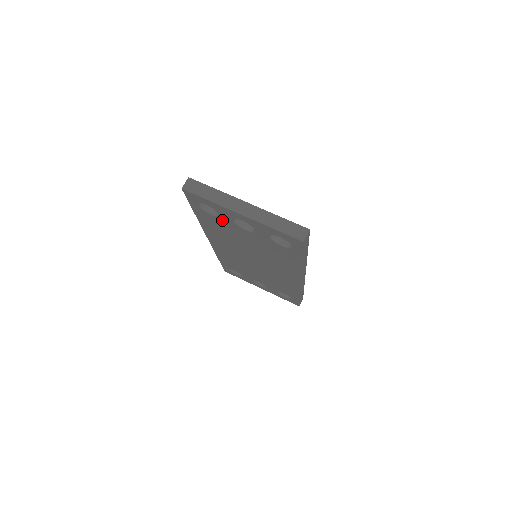
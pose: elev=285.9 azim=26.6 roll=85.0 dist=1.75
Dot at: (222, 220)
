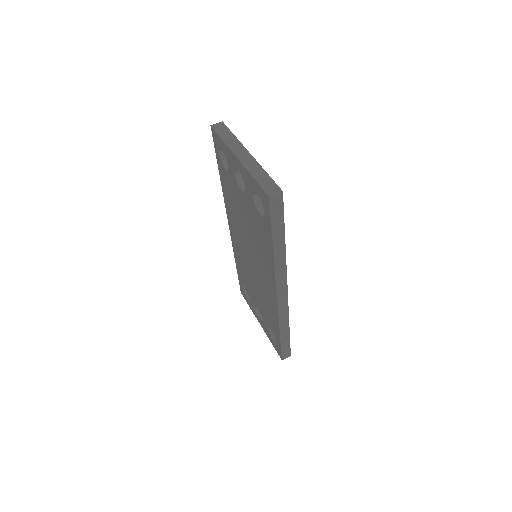
Dot at: (231, 177)
